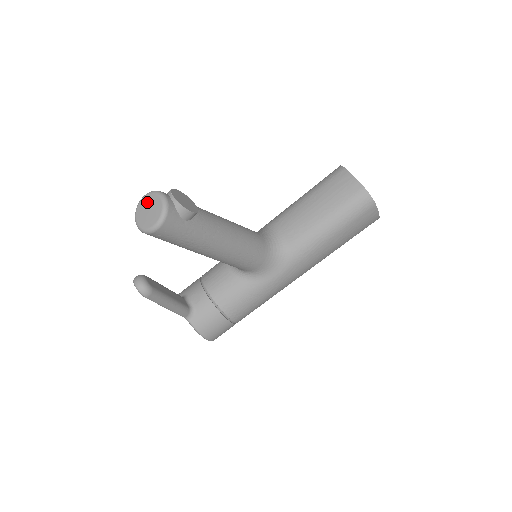
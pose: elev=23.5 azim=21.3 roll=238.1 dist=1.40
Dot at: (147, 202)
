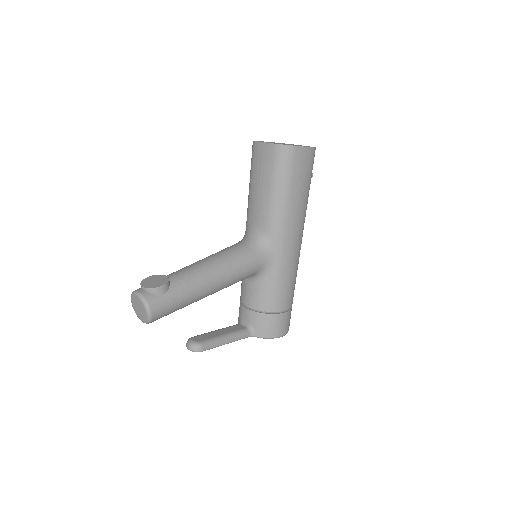
Dot at: (134, 304)
